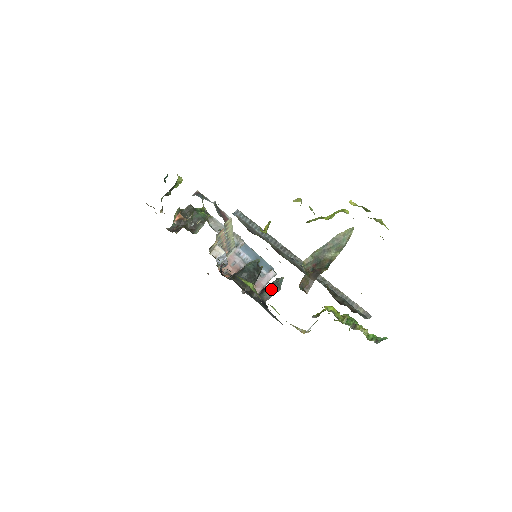
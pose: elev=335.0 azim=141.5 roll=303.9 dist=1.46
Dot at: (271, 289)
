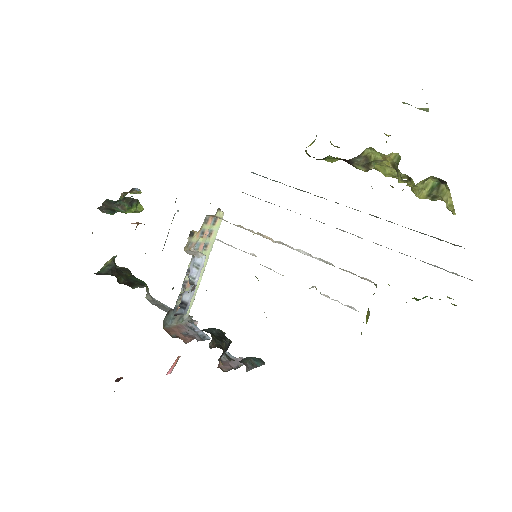
Dot at: (252, 359)
